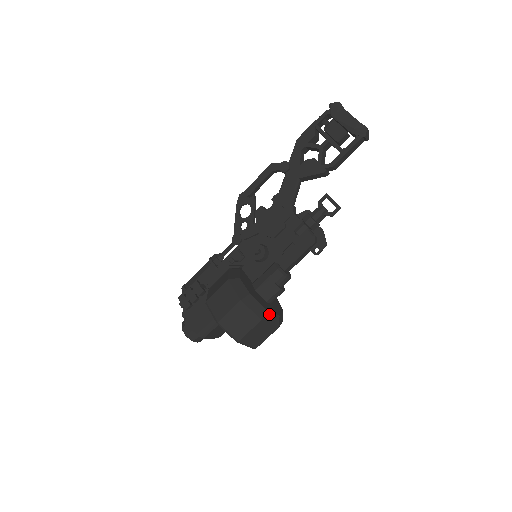
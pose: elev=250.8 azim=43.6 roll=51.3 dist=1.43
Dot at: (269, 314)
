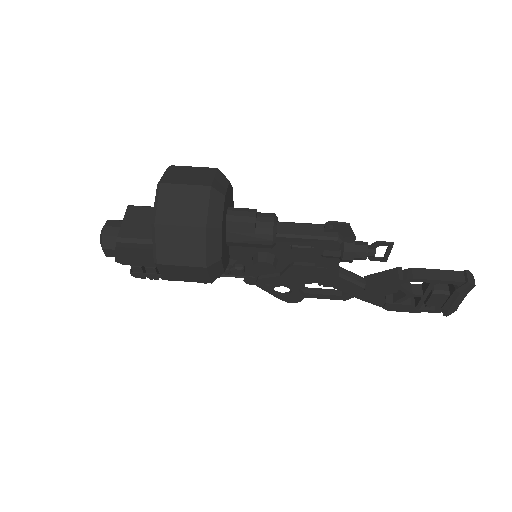
Dot at: (225, 182)
